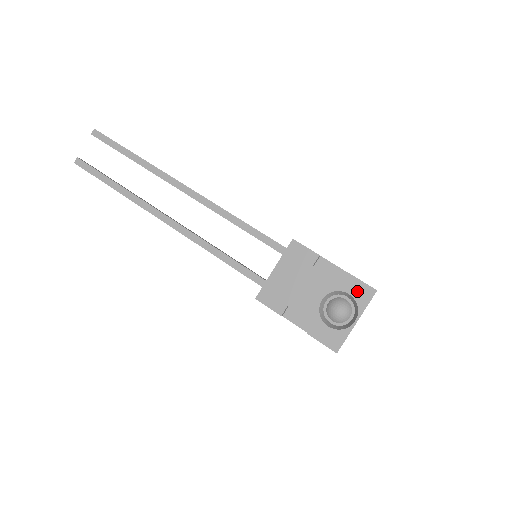
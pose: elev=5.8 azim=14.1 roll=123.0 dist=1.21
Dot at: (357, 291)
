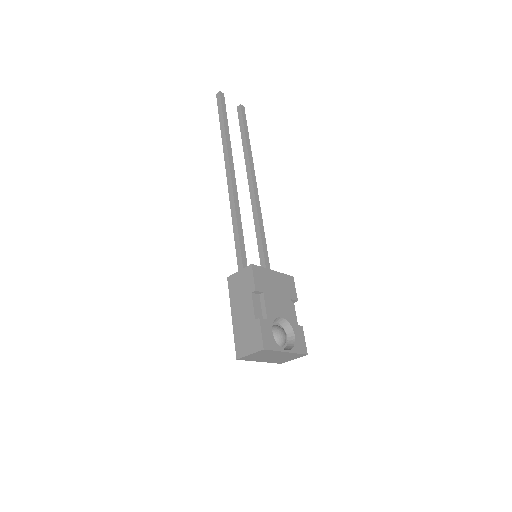
Dot at: (300, 340)
